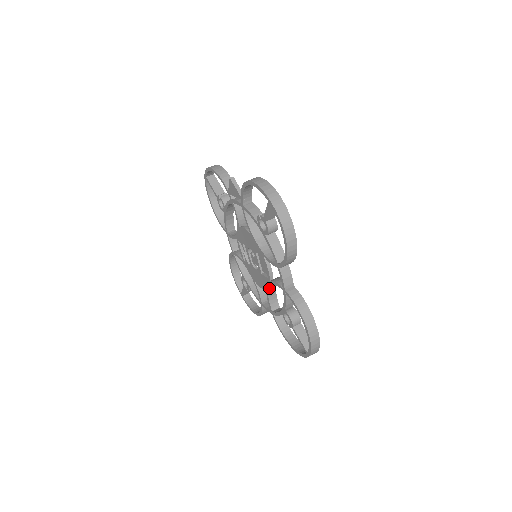
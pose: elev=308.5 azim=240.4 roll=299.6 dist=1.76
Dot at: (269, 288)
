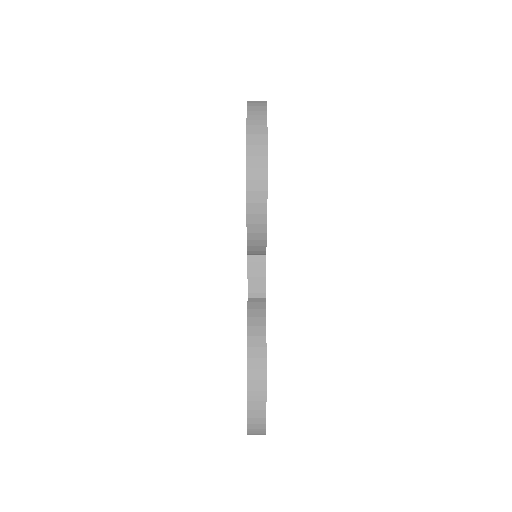
Dot at: occluded
